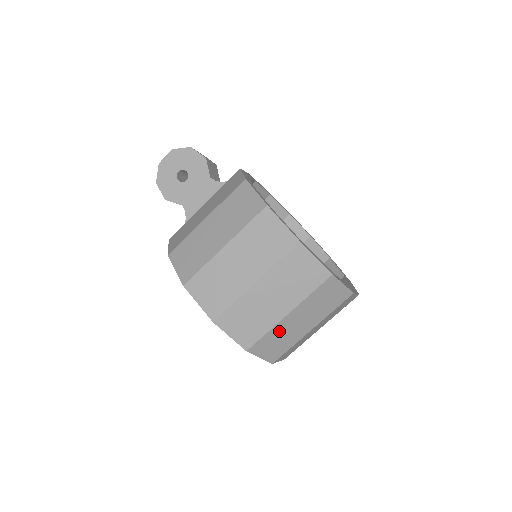
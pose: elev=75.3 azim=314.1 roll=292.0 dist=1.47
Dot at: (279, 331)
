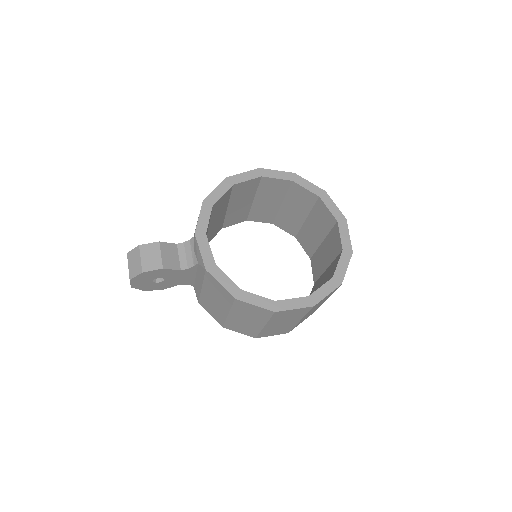
Dot at: occluded
